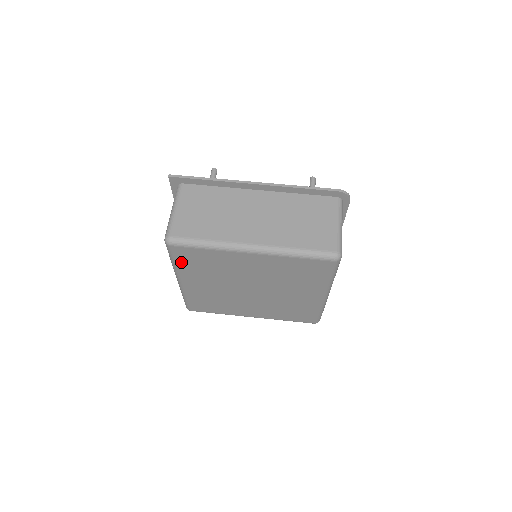
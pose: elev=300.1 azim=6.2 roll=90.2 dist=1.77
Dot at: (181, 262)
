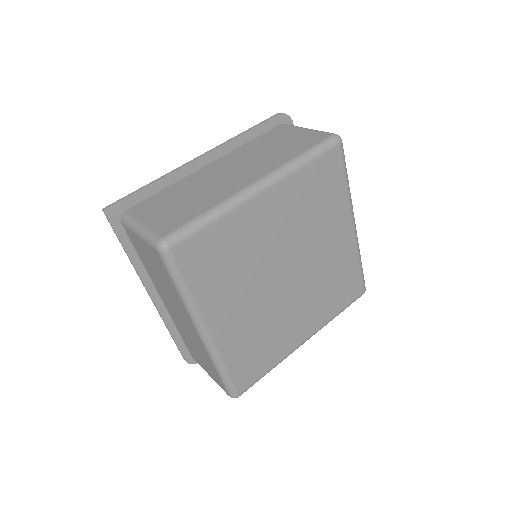
Dot at: (194, 280)
